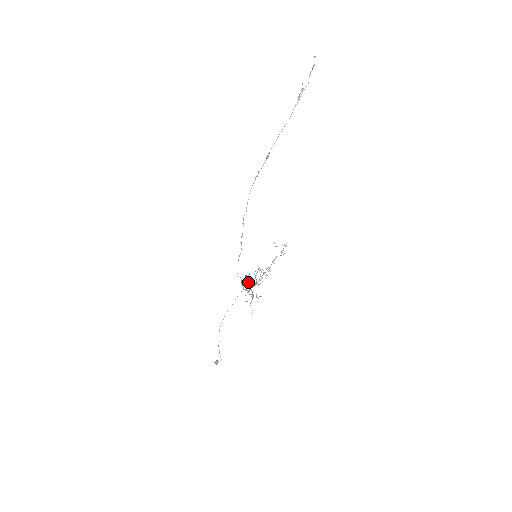
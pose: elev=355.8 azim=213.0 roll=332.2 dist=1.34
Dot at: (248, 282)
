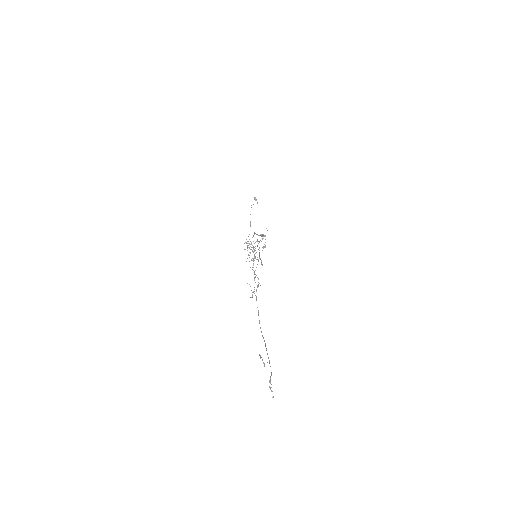
Dot at: occluded
